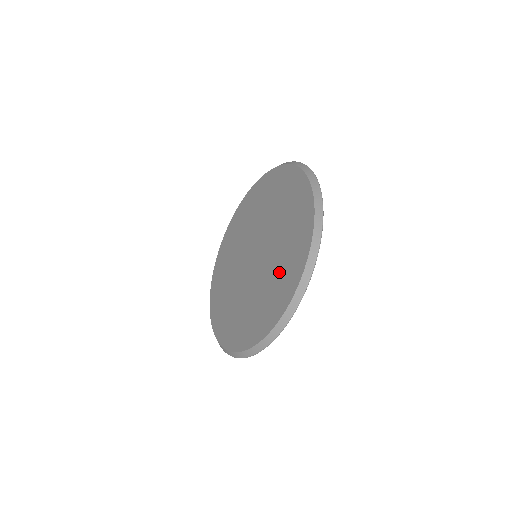
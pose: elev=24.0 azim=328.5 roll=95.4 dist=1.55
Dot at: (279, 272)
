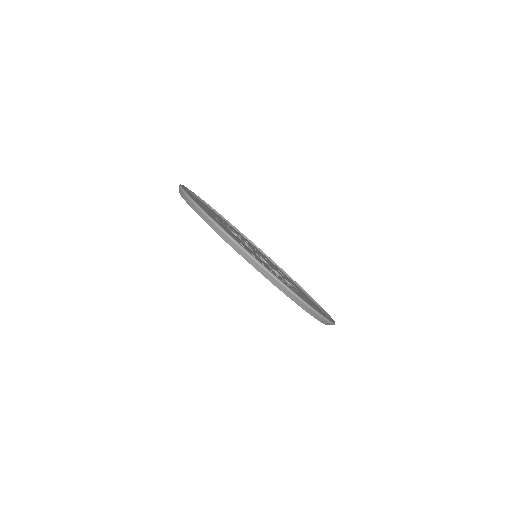
Dot at: occluded
